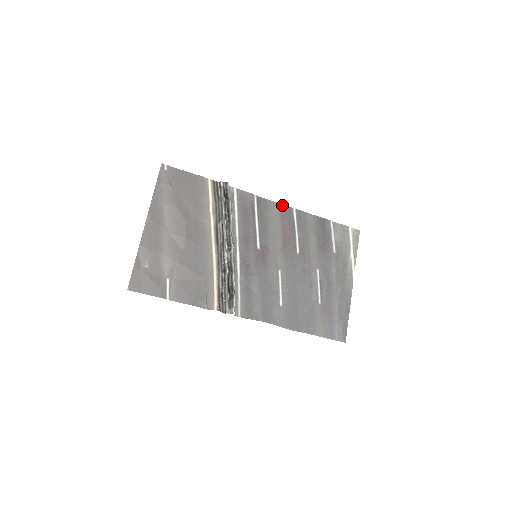
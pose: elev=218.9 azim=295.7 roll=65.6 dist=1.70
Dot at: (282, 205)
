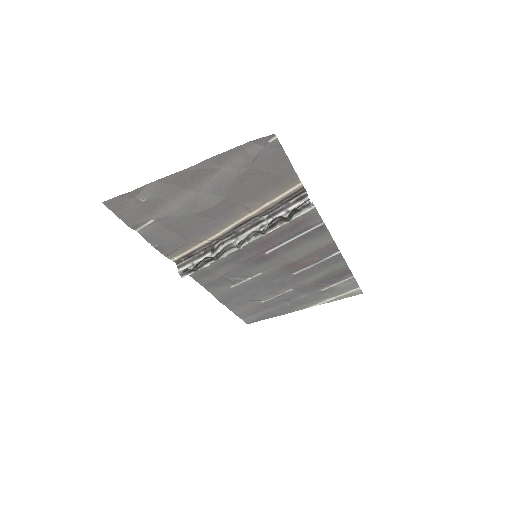
Dot at: (334, 244)
